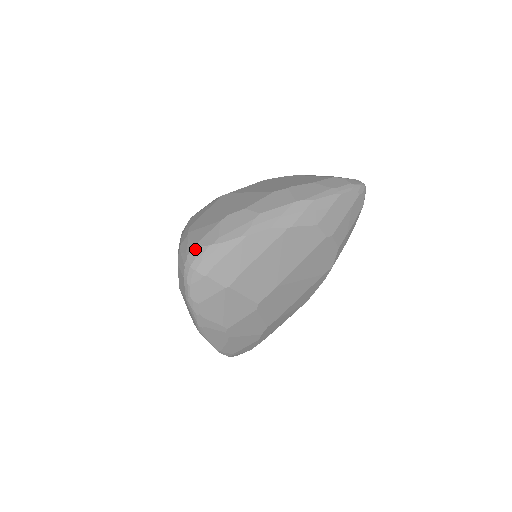
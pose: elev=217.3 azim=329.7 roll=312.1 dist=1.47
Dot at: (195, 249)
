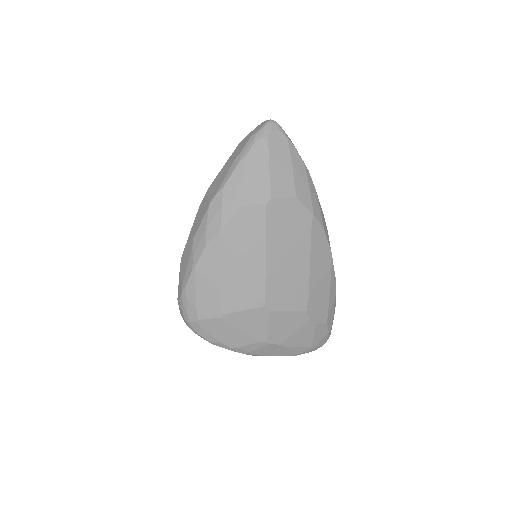
Dot at: (179, 305)
